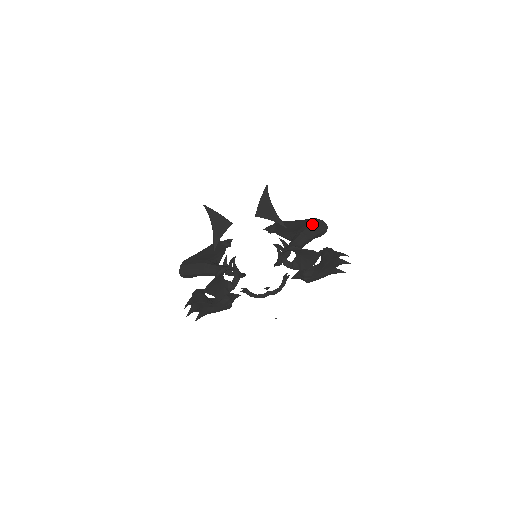
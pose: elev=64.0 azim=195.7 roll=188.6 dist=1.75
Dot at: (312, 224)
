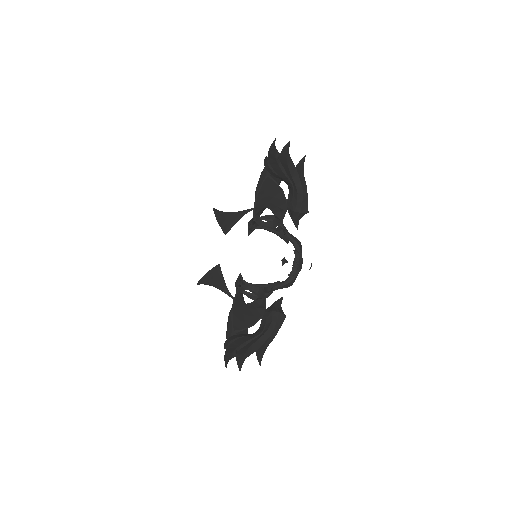
Dot at: (260, 177)
